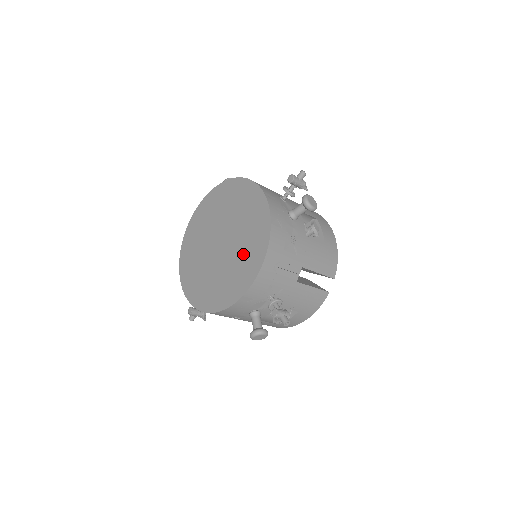
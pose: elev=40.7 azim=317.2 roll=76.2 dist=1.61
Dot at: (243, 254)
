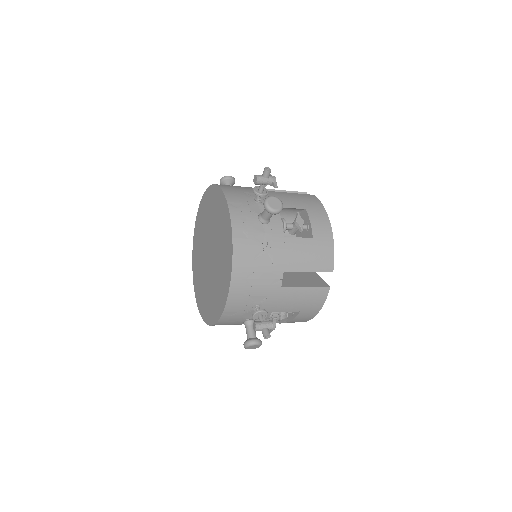
Dot at: (220, 268)
